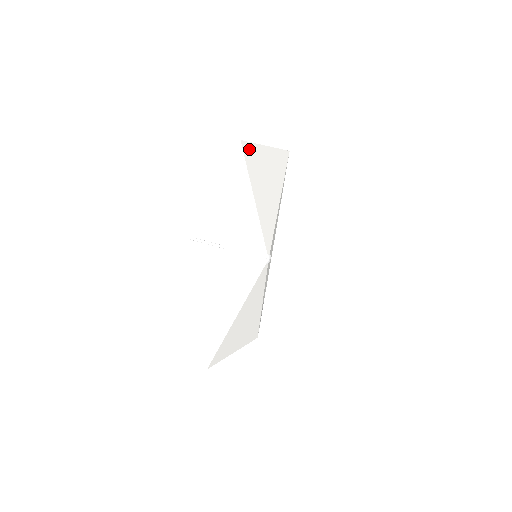
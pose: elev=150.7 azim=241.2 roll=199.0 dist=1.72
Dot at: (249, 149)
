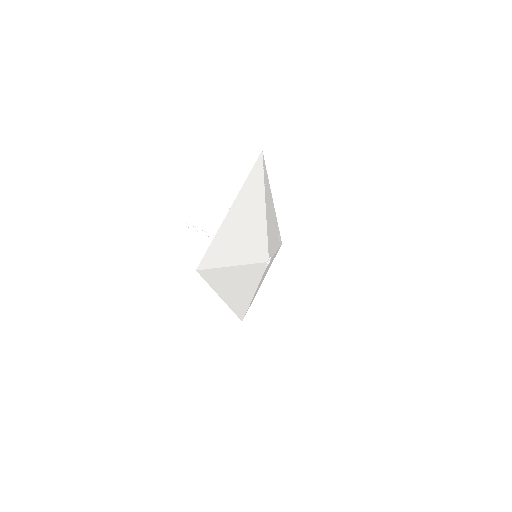
Dot at: (209, 254)
